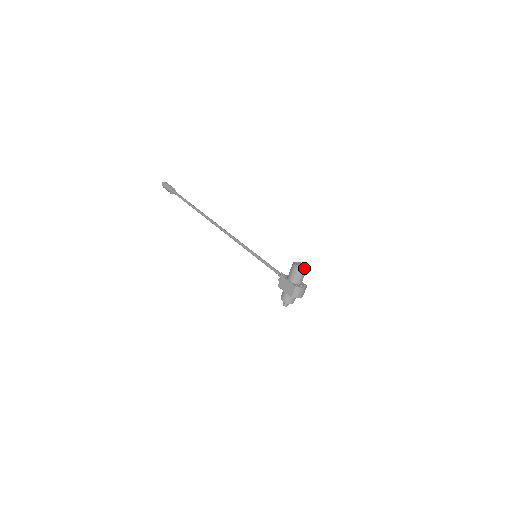
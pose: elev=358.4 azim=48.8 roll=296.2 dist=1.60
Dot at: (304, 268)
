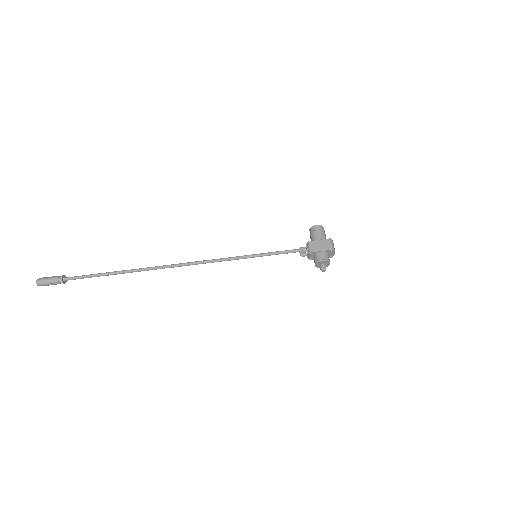
Dot at: (323, 228)
